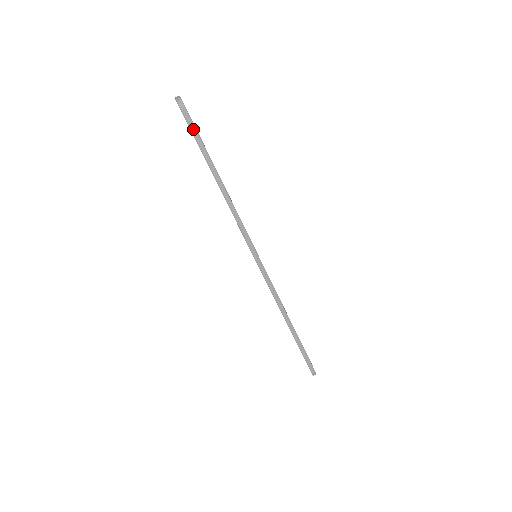
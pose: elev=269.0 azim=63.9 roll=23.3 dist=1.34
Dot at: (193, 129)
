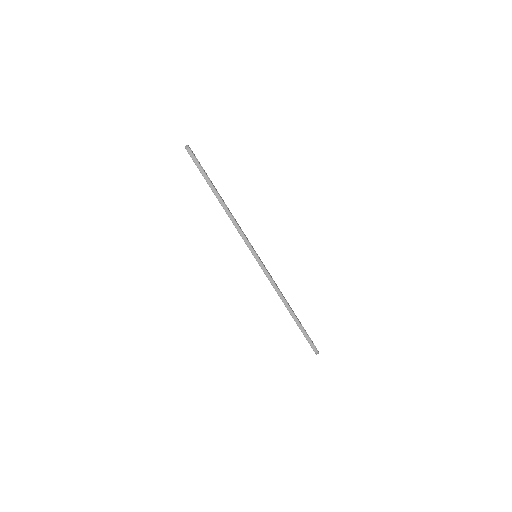
Dot at: (198, 166)
